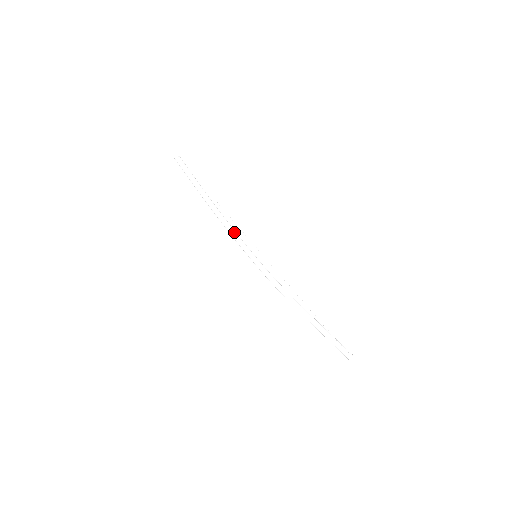
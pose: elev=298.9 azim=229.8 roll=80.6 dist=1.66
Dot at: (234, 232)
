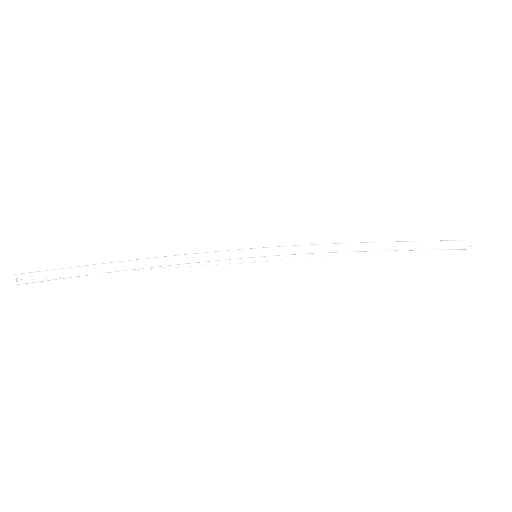
Dot at: (197, 258)
